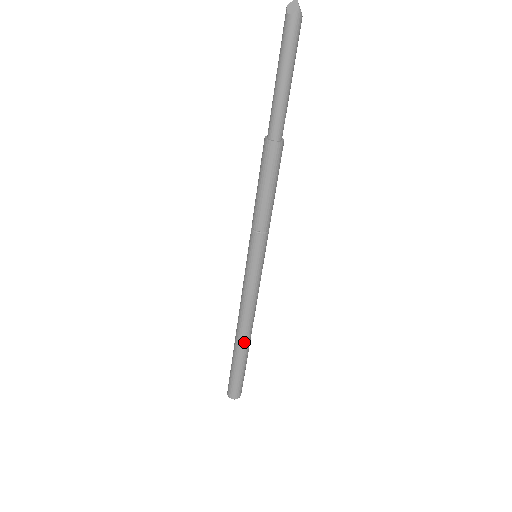
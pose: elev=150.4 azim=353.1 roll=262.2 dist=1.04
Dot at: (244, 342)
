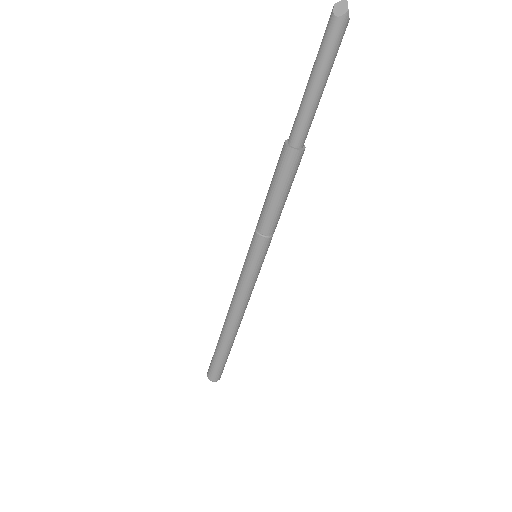
Dot at: (231, 334)
